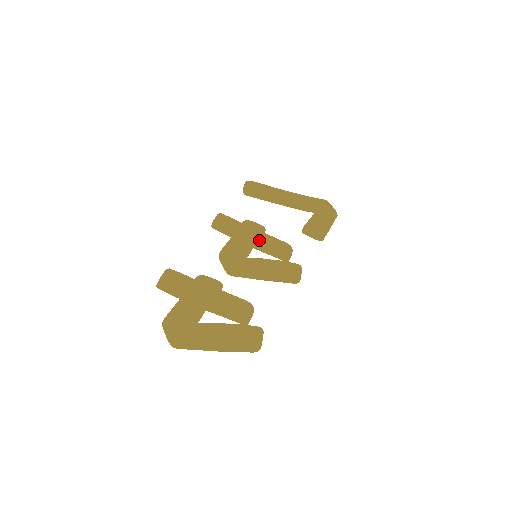
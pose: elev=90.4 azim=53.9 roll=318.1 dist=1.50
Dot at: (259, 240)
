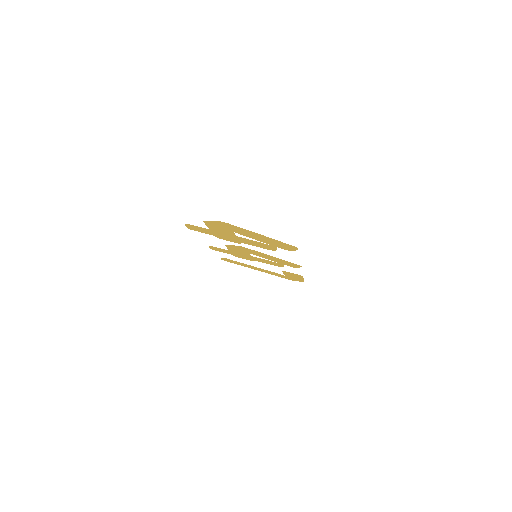
Dot at: (252, 258)
